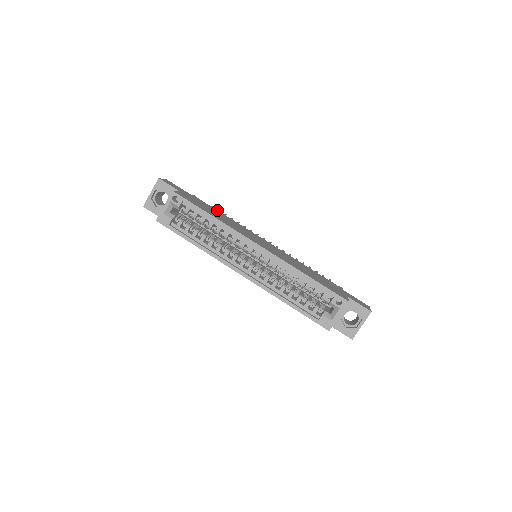
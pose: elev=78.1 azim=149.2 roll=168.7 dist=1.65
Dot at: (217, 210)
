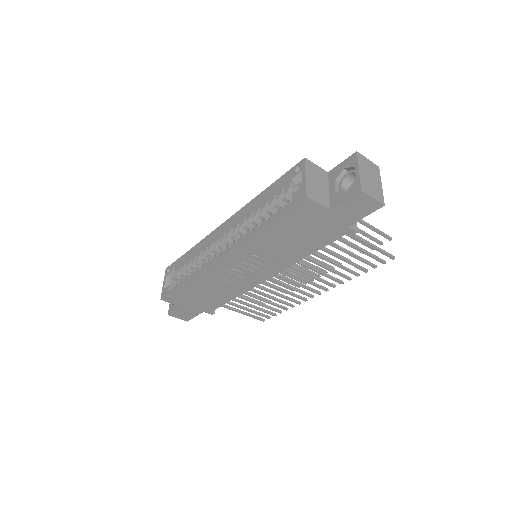
Dot at: occluded
